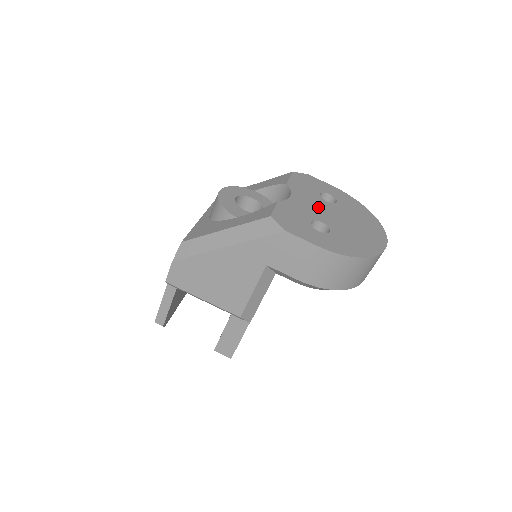
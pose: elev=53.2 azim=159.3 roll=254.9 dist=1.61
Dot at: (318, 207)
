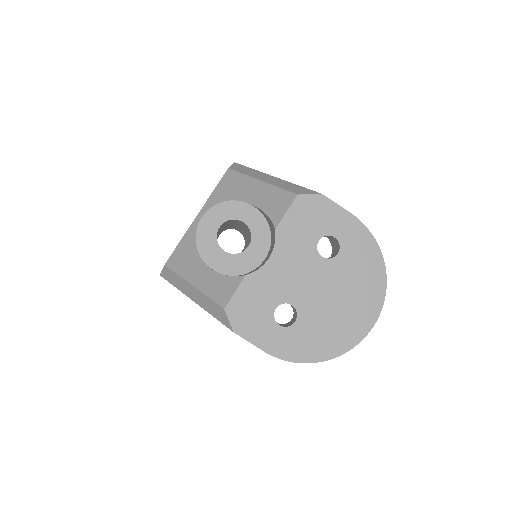
Dot at: (301, 274)
